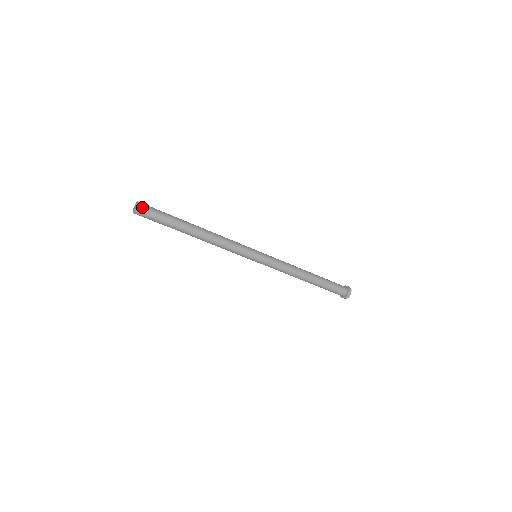
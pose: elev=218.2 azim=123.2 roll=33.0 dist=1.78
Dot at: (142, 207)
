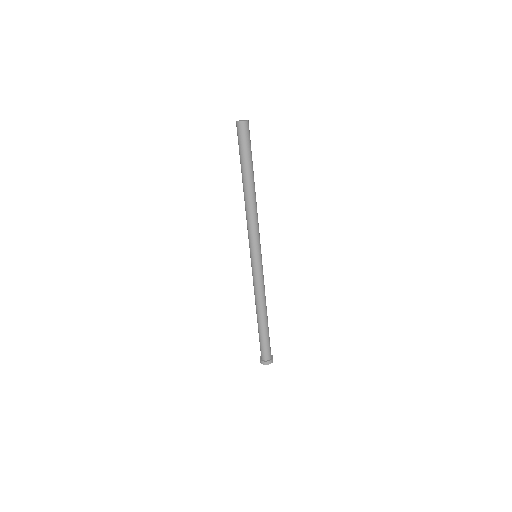
Dot at: (248, 125)
